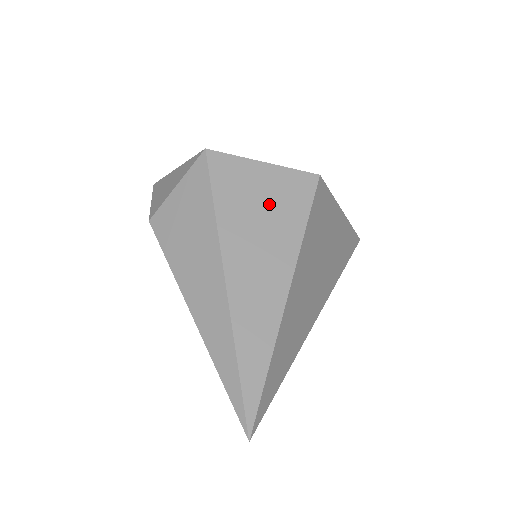
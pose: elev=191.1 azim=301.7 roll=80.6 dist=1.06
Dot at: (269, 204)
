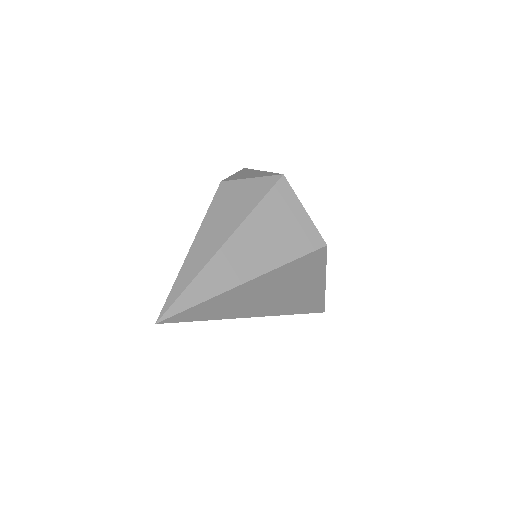
Dot at: (285, 232)
